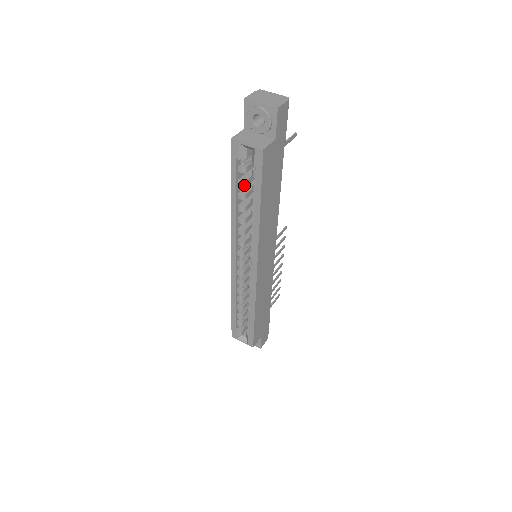
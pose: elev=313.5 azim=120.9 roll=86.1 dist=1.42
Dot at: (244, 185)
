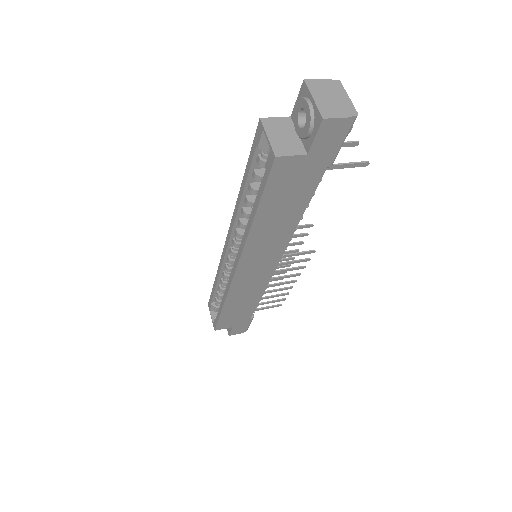
Dot at: (256, 179)
